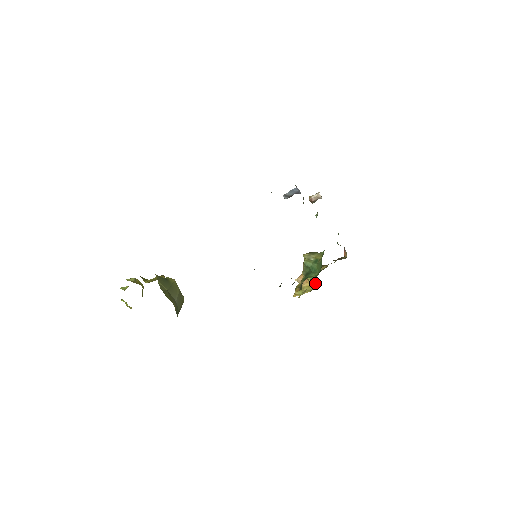
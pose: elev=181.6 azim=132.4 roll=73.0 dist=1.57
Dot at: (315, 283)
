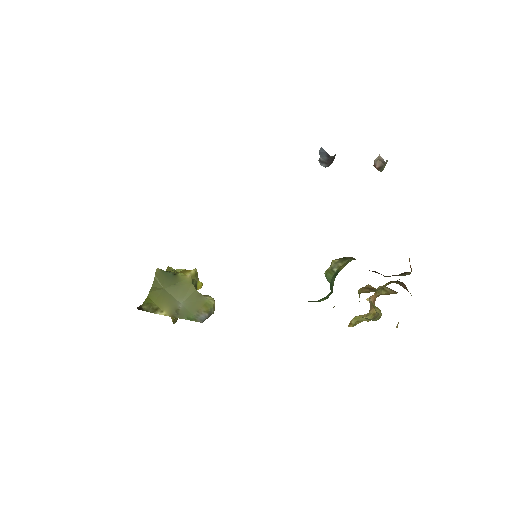
Dot at: (378, 310)
